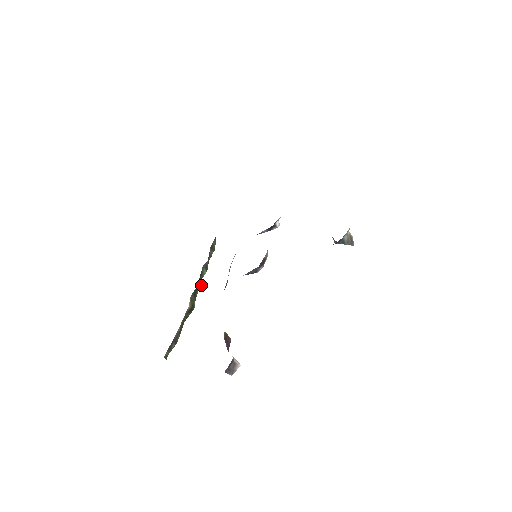
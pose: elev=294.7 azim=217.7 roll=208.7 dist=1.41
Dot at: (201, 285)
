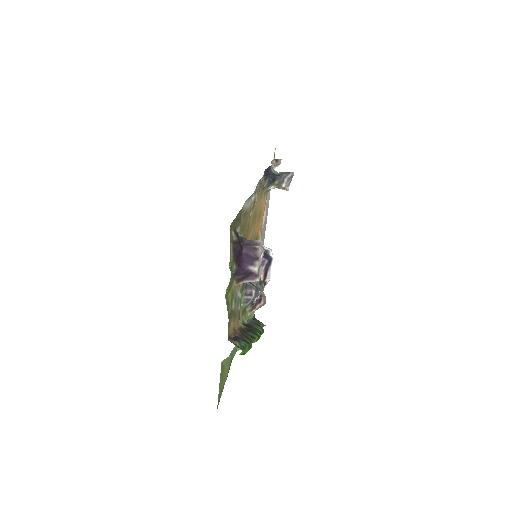
Dot at: (258, 329)
